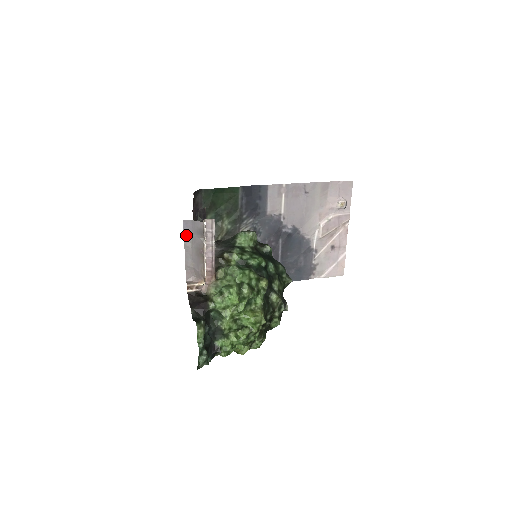
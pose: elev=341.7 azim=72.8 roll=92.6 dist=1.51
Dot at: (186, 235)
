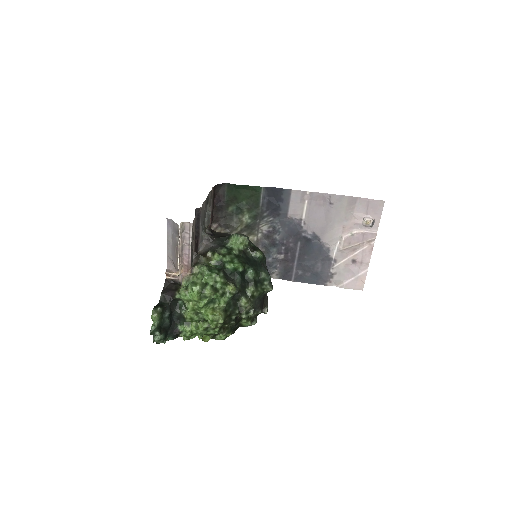
Dot at: (168, 231)
